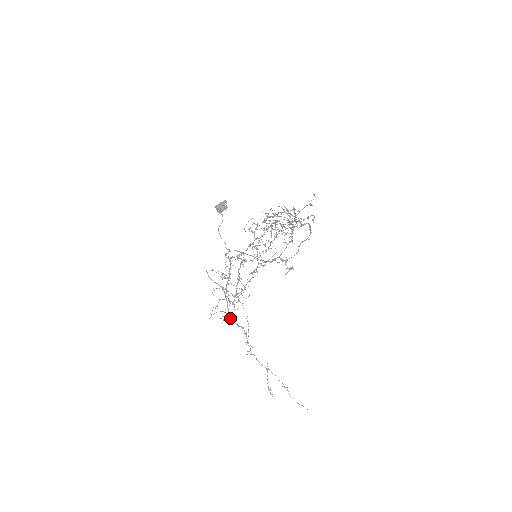
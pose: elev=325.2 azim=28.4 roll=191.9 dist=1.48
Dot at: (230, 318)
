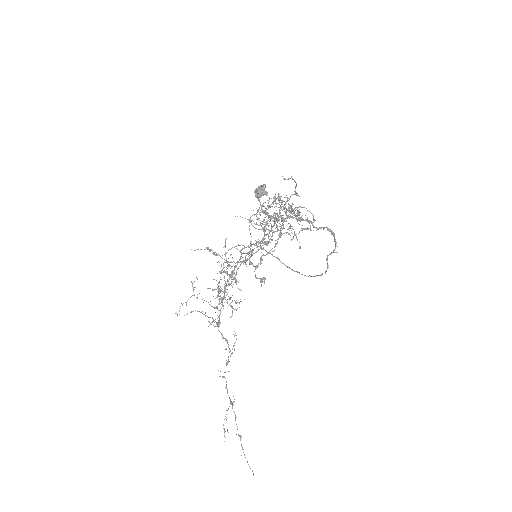
Dot at: occluded
